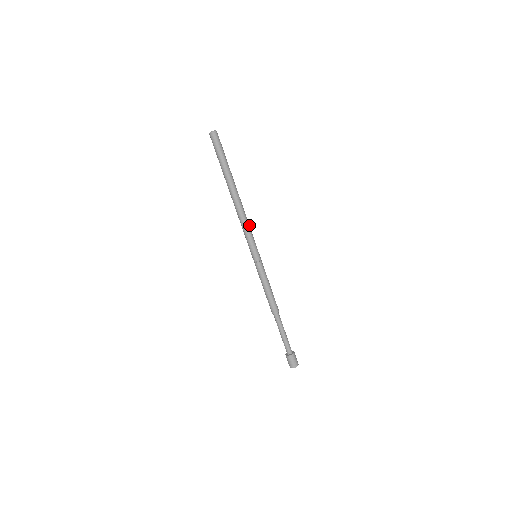
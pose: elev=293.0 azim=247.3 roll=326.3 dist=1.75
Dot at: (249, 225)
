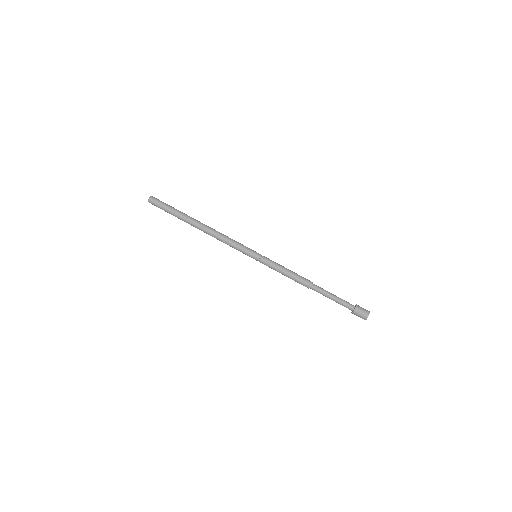
Dot at: (230, 238)
